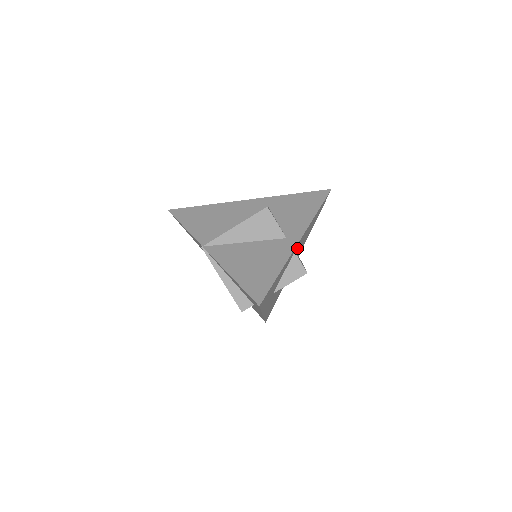
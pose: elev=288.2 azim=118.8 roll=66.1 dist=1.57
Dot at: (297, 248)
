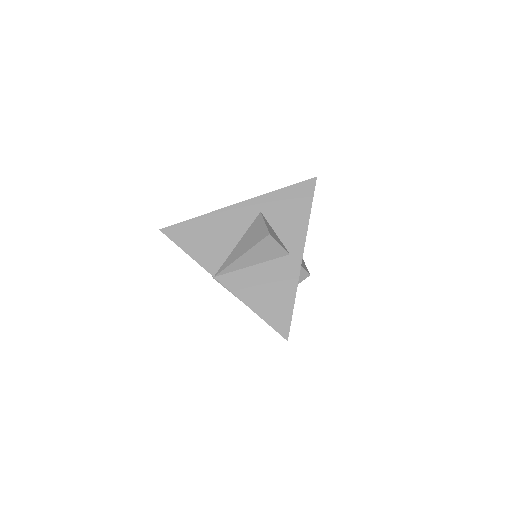
Dot at: occluded
